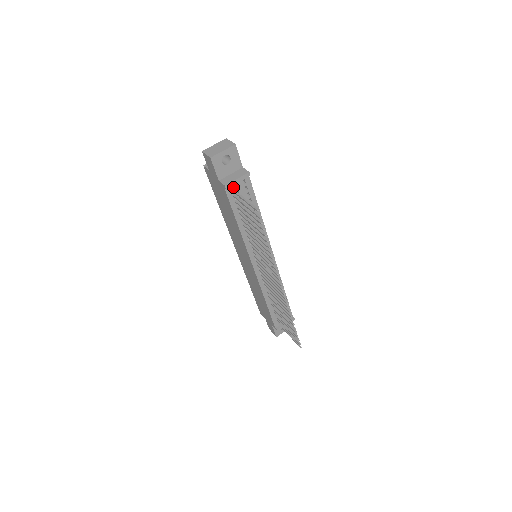
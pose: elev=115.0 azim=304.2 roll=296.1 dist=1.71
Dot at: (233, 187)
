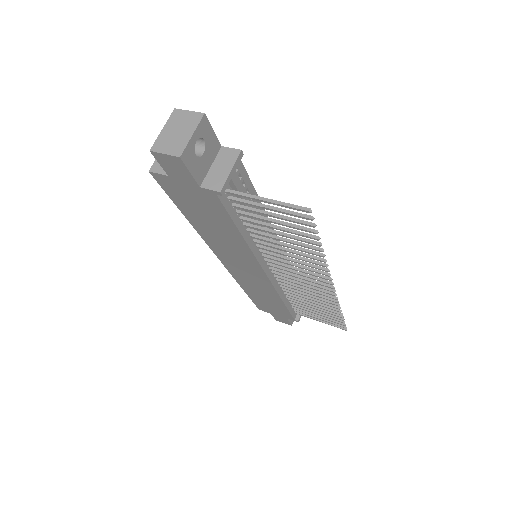
Dot at: occluded
